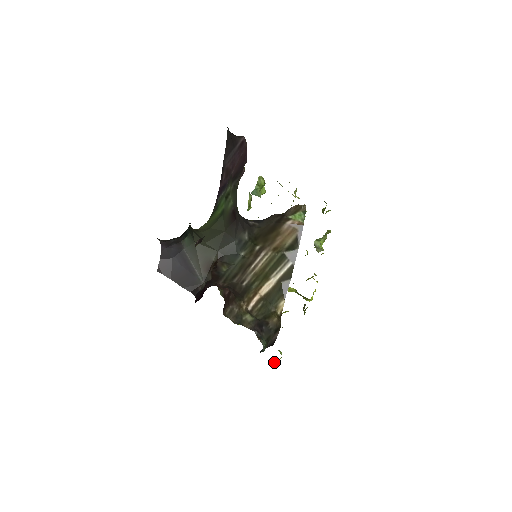
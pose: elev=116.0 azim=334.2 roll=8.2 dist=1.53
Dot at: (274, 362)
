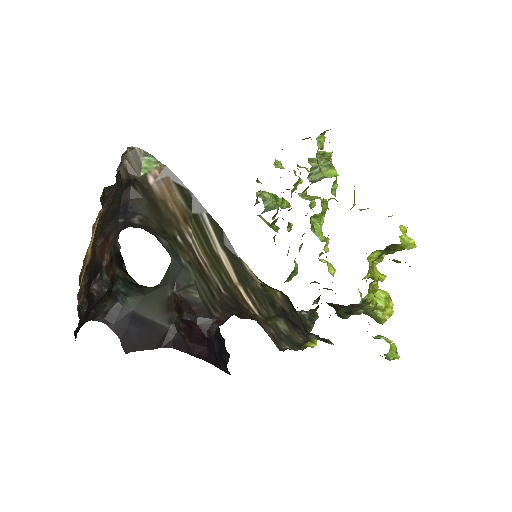
Dot at: (385, 358)
